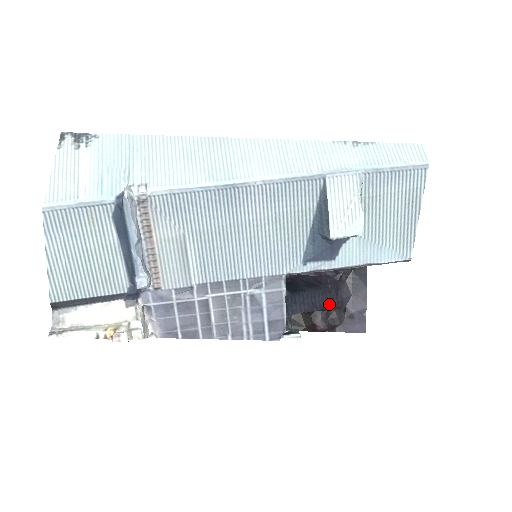
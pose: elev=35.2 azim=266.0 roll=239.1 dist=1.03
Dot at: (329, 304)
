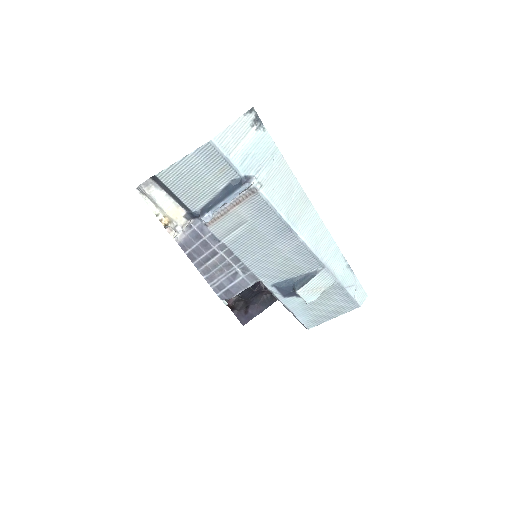
Dot at: (246, 298)
